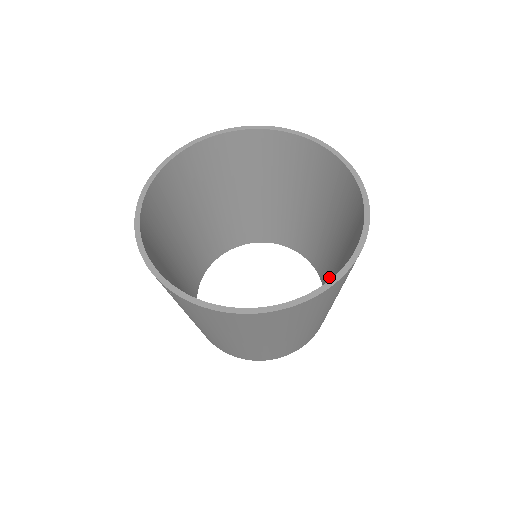
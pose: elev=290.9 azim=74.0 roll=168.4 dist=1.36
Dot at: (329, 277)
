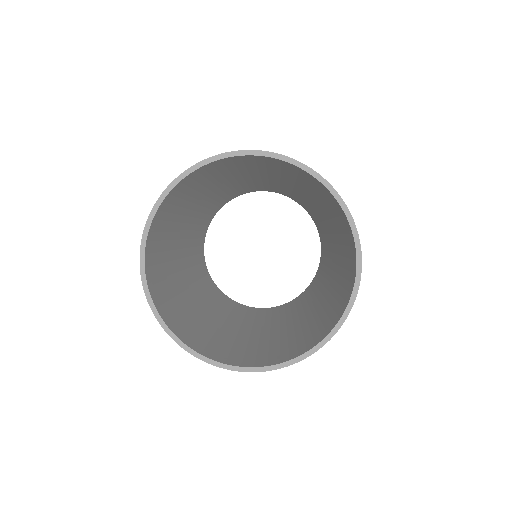
Dot at: (325, 241)
